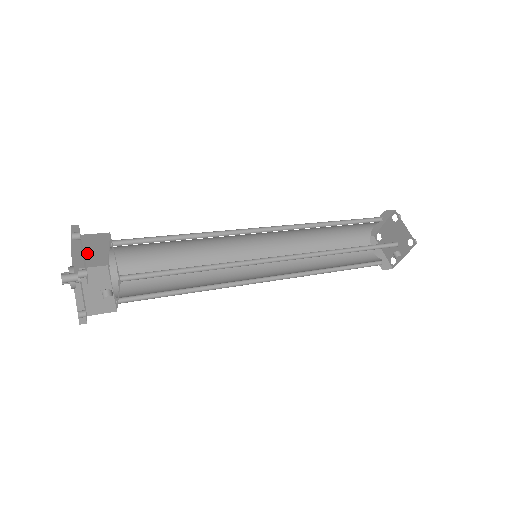
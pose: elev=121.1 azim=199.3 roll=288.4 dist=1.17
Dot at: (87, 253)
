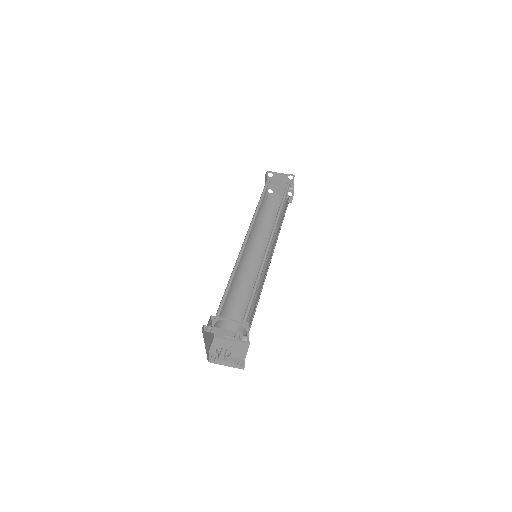
Dot at: (208, 339)
